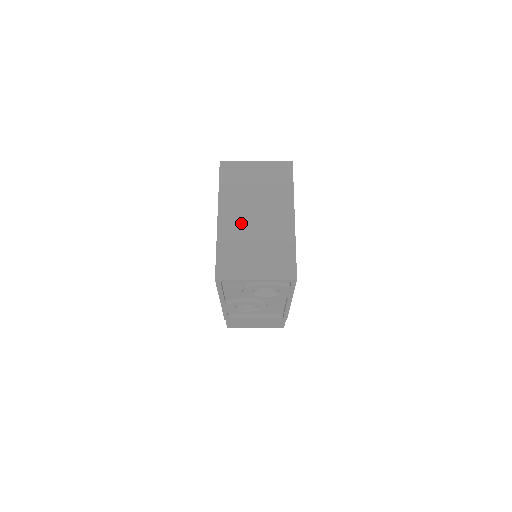
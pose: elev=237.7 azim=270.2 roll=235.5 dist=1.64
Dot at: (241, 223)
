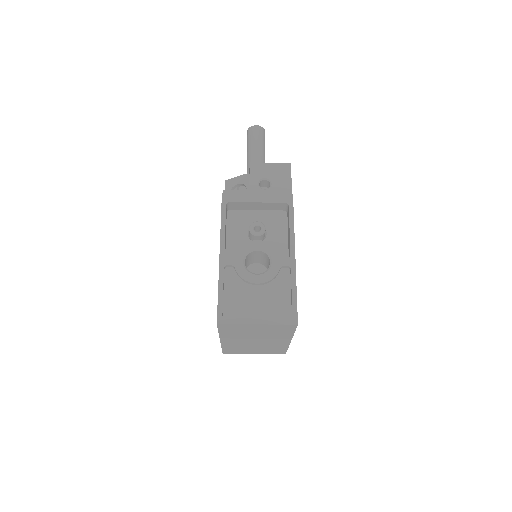
Dot at: (242, 343)
